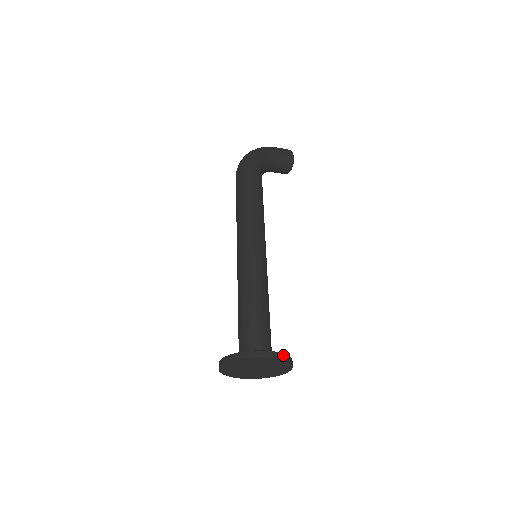
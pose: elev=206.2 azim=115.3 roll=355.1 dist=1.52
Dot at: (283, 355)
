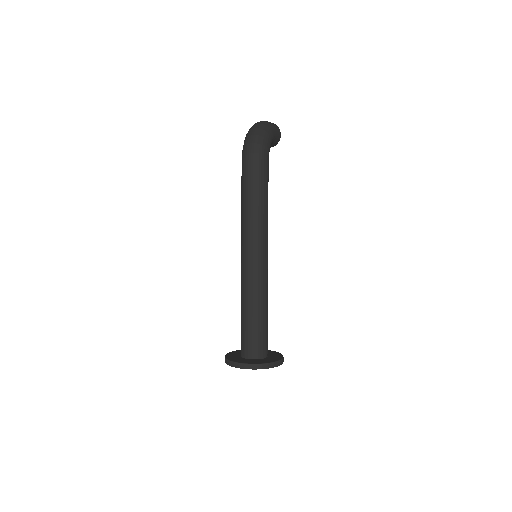
Dot at: (283, 357)
